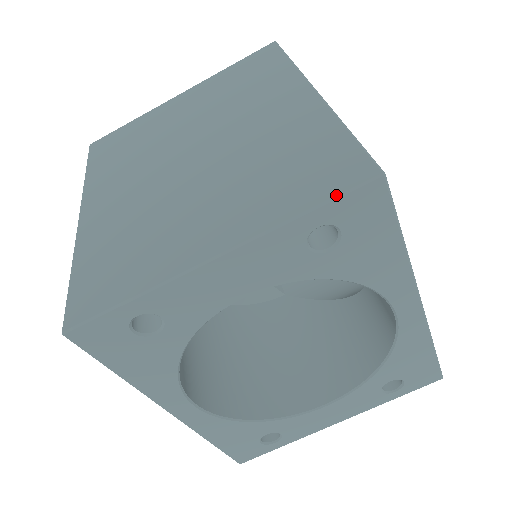
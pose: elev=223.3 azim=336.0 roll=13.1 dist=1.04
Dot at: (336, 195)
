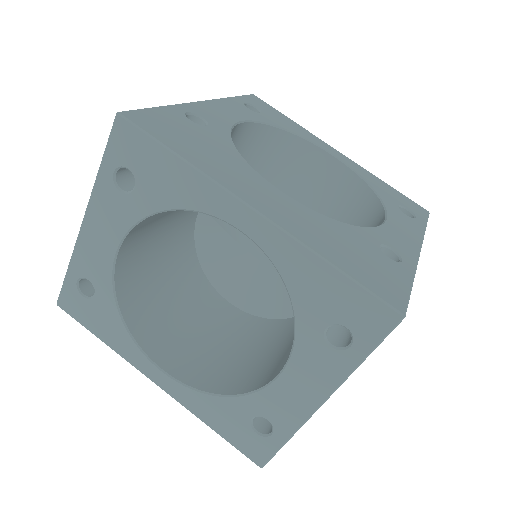
Dot at: occluded
